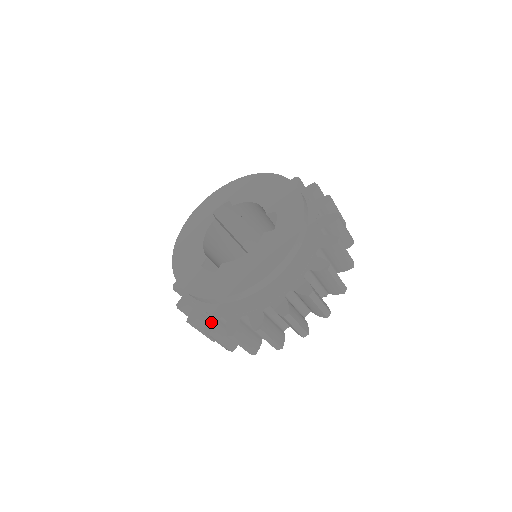
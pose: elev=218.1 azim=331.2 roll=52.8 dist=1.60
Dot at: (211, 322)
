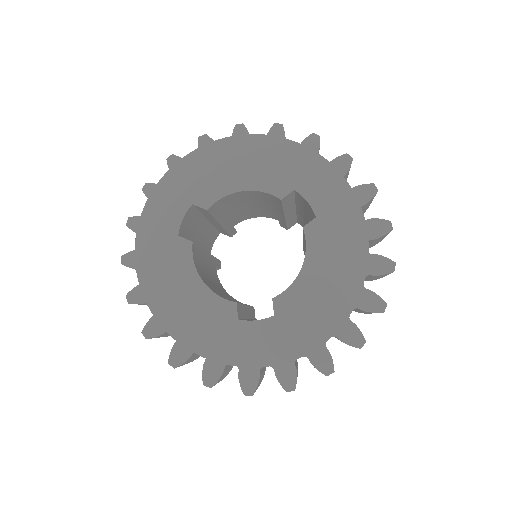
Dot at: (286, 374)
